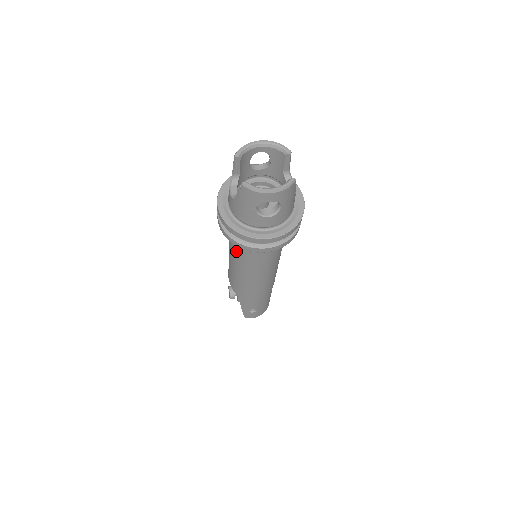
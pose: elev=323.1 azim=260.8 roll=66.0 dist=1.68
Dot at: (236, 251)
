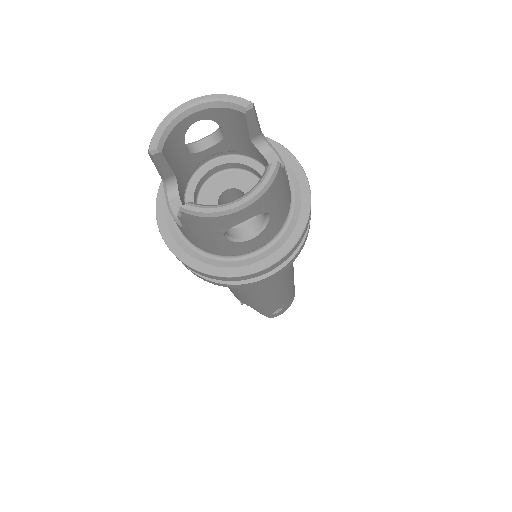
Dot at: occluded
